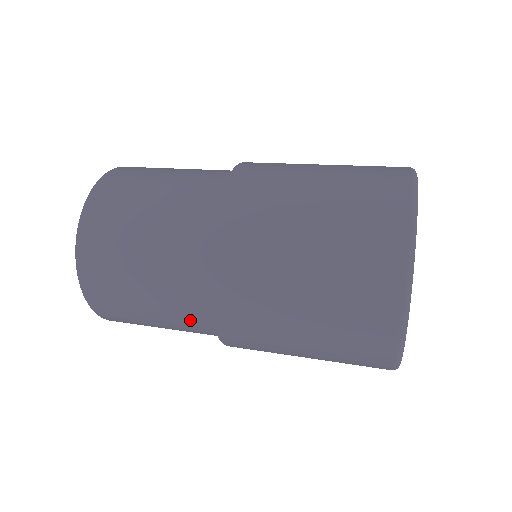
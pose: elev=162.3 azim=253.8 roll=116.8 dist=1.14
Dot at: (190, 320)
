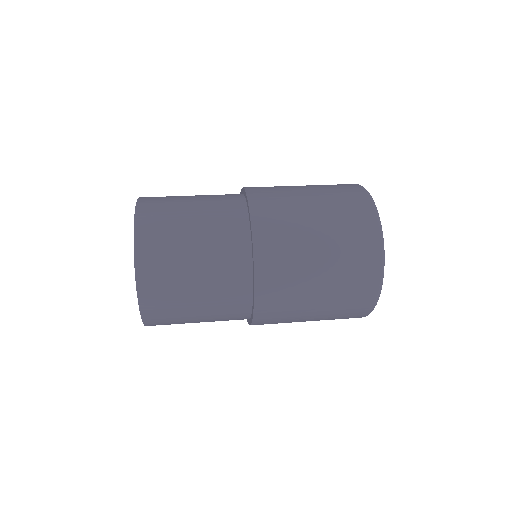
Dot at: (230, 308)
